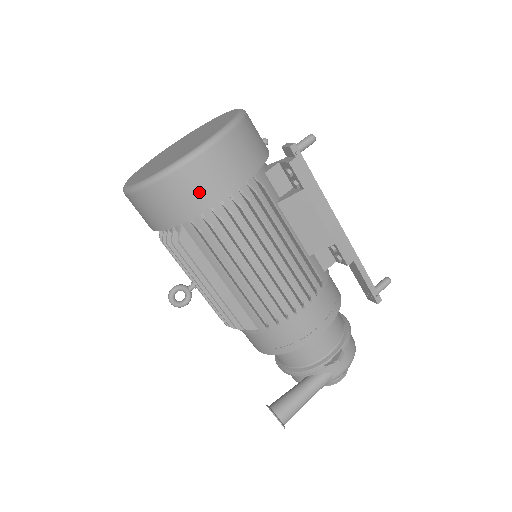
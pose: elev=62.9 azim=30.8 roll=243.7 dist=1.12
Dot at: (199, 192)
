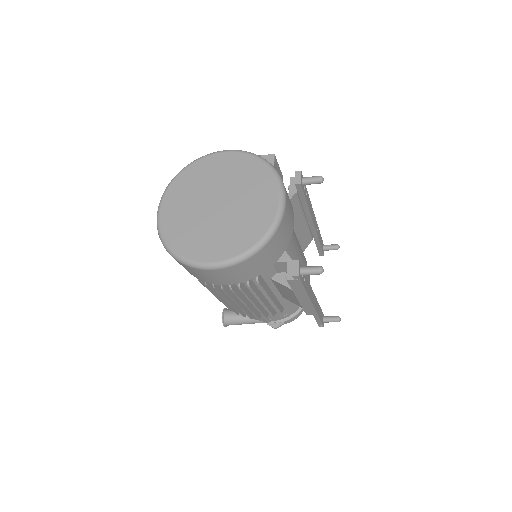
Dot at: (201, 277)
